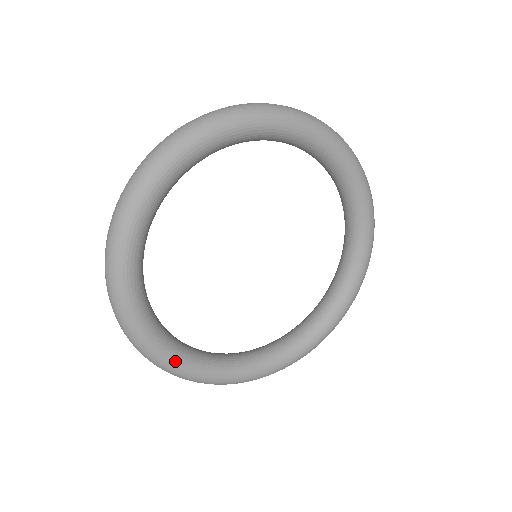
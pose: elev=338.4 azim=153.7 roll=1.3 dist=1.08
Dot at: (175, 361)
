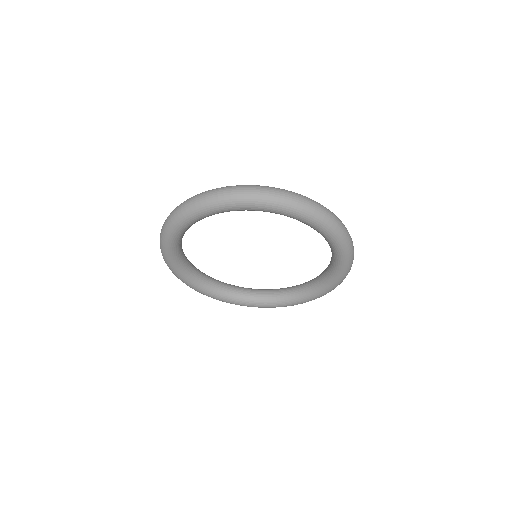
Dot at: (188, 282)
